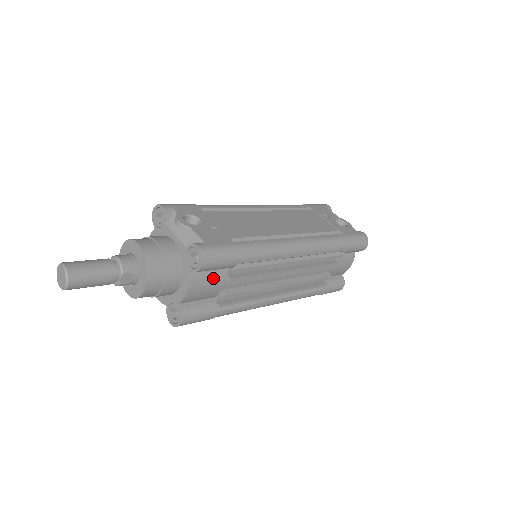
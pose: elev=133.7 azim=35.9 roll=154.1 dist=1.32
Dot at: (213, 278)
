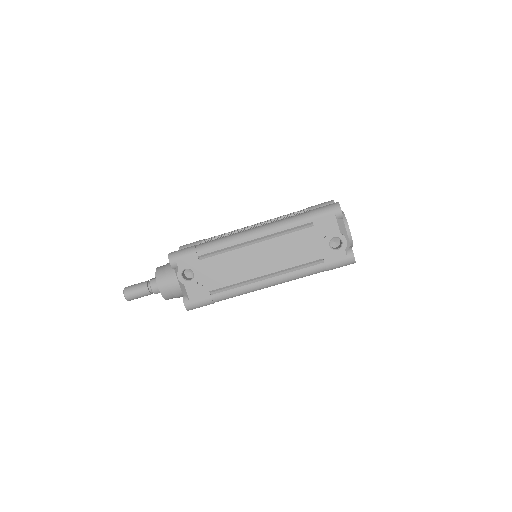
Dot at: occluded
